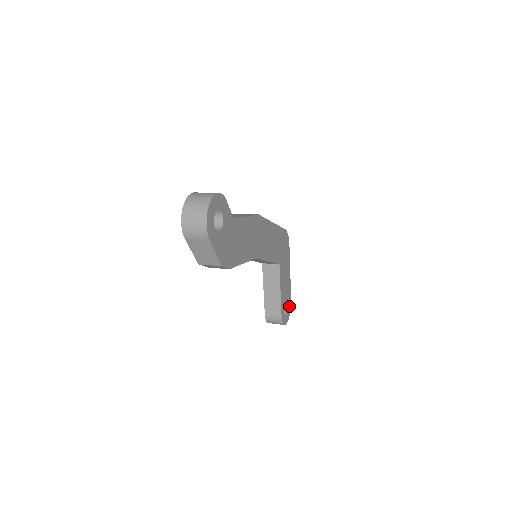
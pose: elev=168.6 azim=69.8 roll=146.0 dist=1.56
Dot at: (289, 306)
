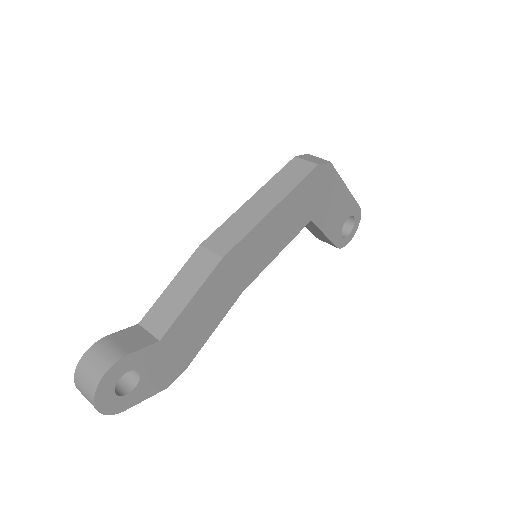
Dot at: (356, 216)
